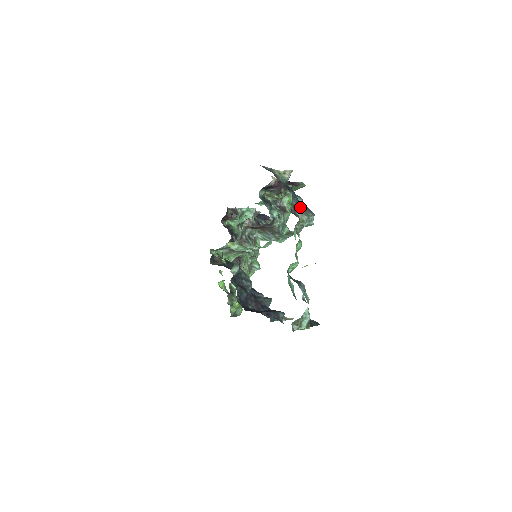
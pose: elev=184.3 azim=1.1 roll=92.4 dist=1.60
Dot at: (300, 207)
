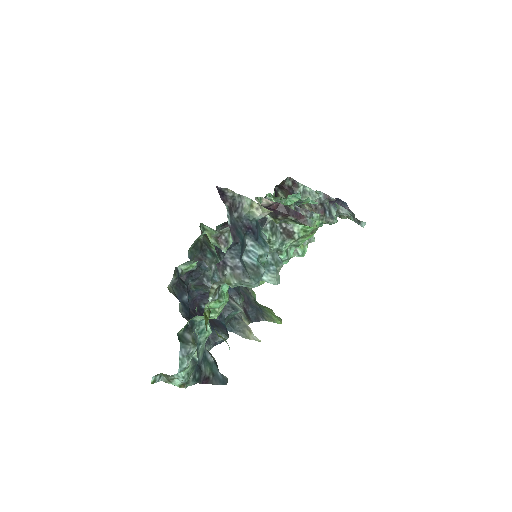
Dot at: (235, 265)
